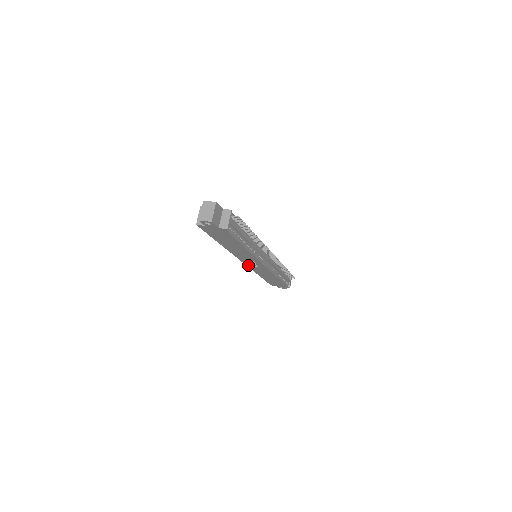
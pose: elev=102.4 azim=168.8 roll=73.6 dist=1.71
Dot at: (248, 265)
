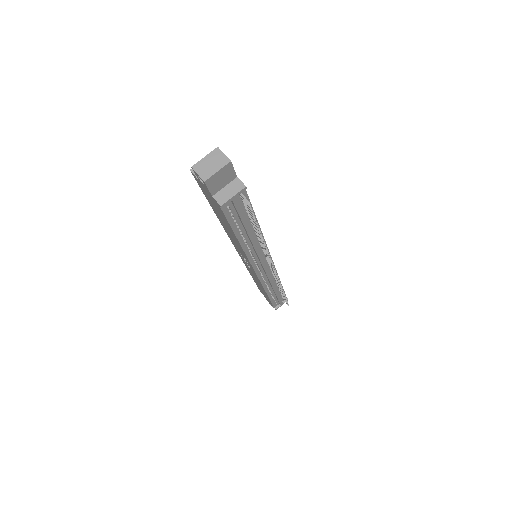
Dot at: occluded
